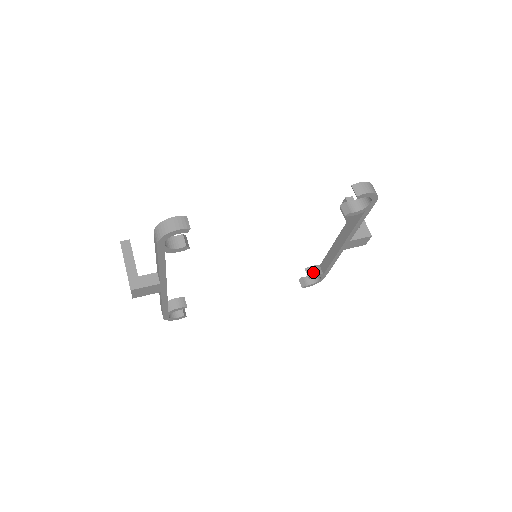
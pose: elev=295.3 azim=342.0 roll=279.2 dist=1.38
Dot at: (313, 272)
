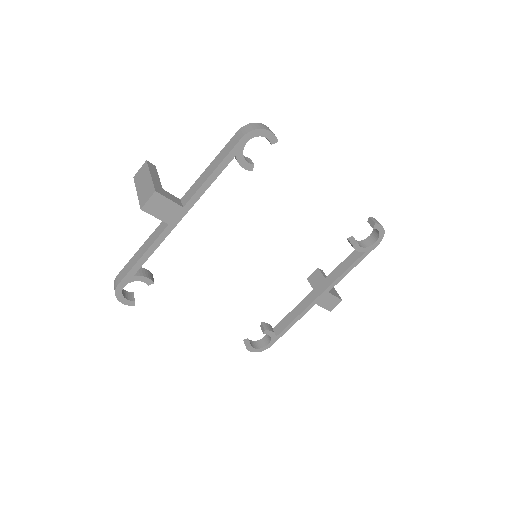
Dot at: (269, 328)
